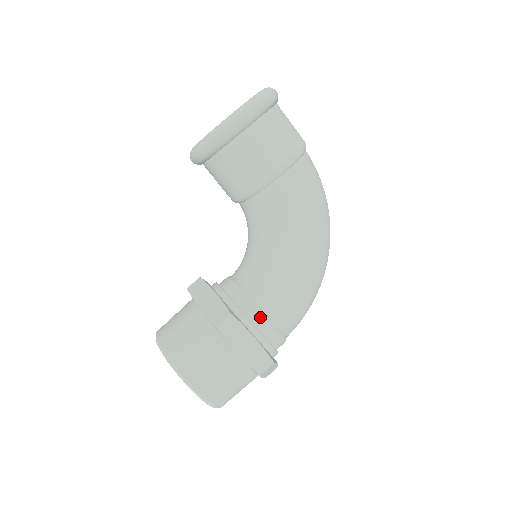
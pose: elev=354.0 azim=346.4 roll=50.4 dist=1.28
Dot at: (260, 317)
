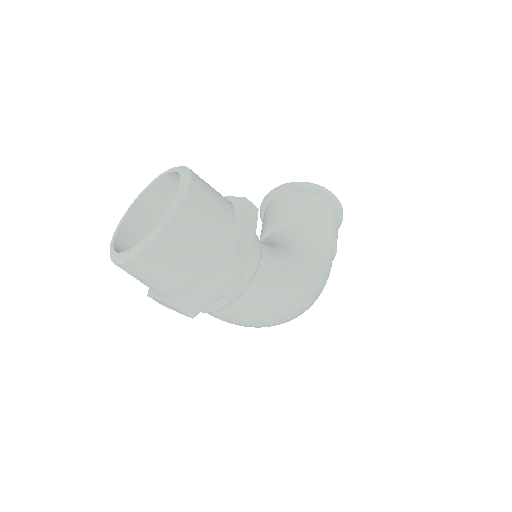
Dot at: (259, 247)
